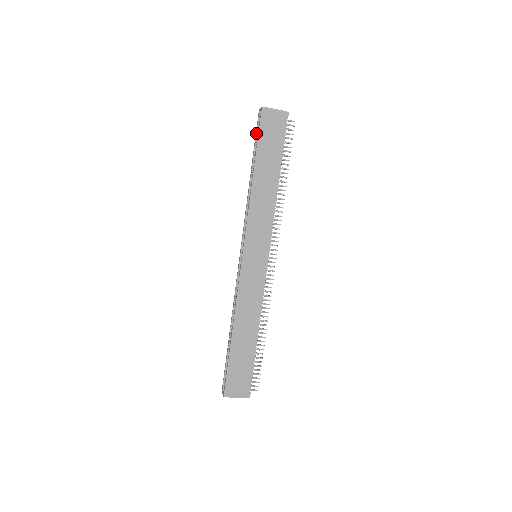
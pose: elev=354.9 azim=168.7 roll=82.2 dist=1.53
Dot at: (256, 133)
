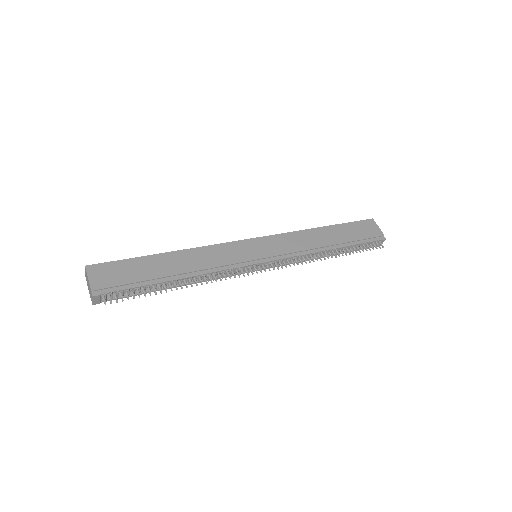
Dot at: occluded
